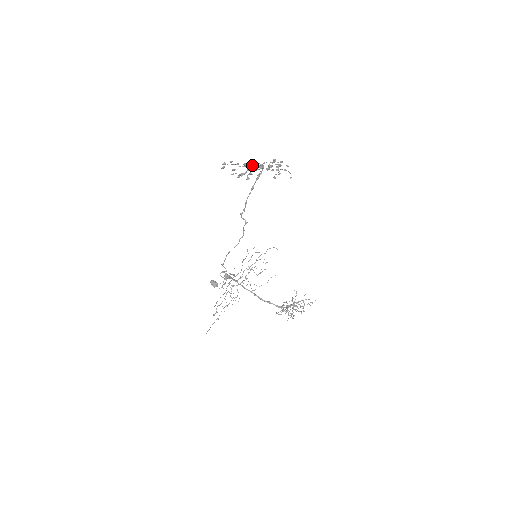
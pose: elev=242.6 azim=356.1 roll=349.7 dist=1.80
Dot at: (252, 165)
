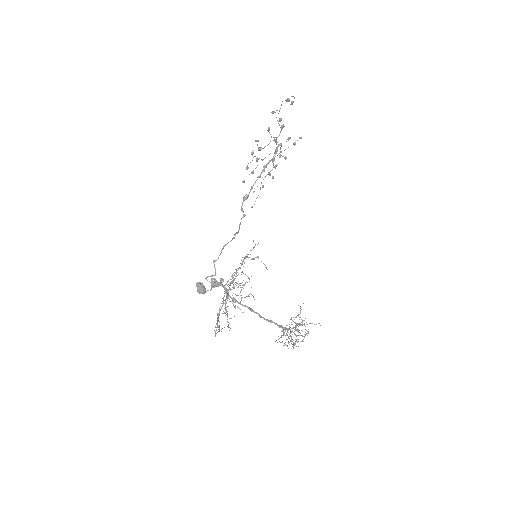
Dot at: (276, 139)
